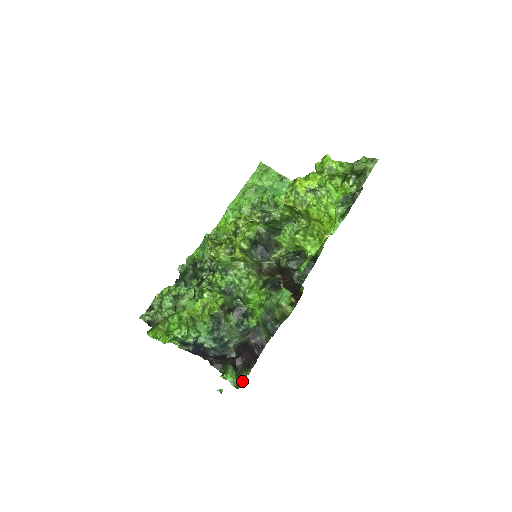
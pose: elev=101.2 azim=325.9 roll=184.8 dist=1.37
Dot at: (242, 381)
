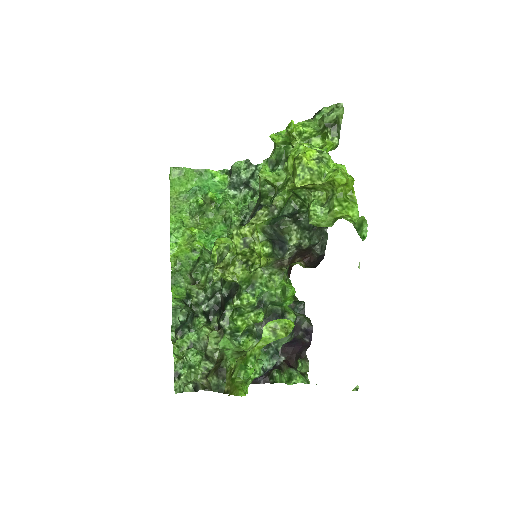
Dot at: (306, 374)
